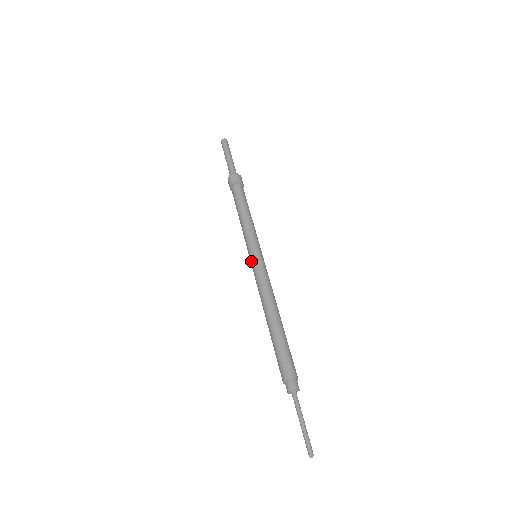
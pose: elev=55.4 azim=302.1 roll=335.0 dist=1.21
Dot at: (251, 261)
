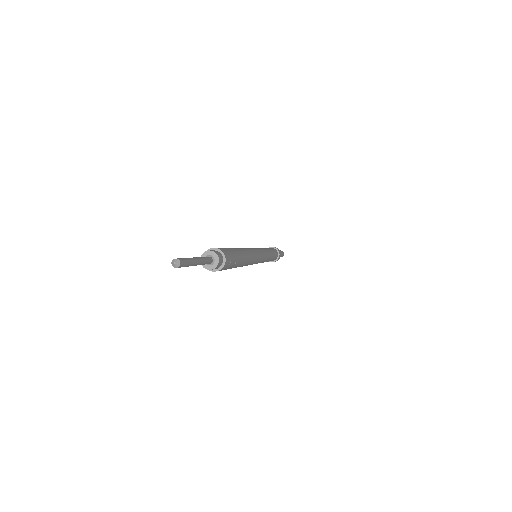
Dot at: occluded
